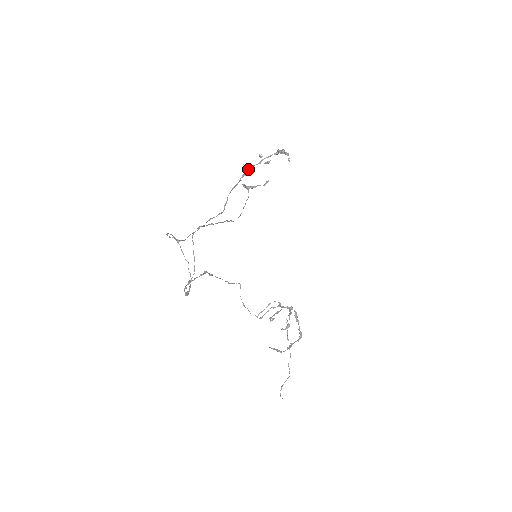
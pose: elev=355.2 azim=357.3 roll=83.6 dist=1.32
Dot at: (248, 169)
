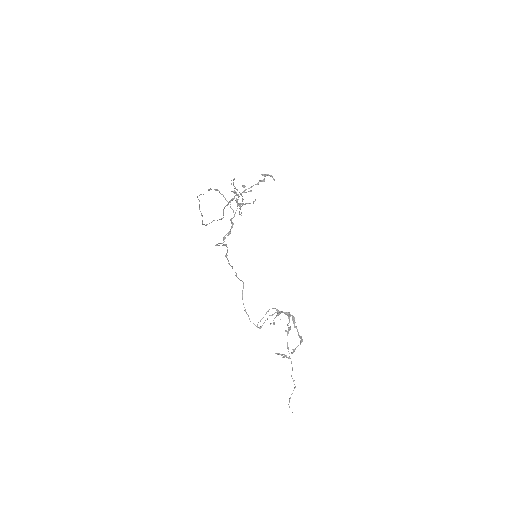
Dot at: (234, 196)
